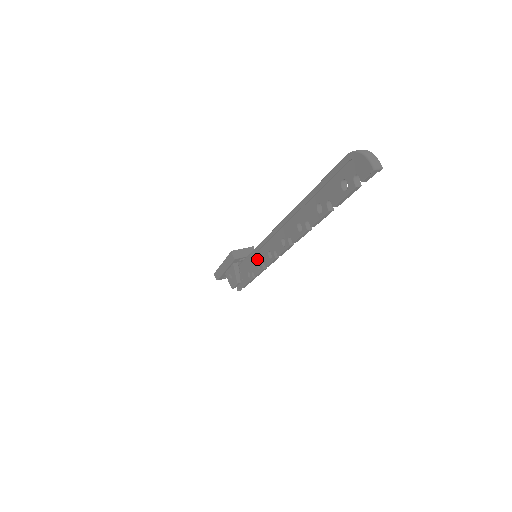
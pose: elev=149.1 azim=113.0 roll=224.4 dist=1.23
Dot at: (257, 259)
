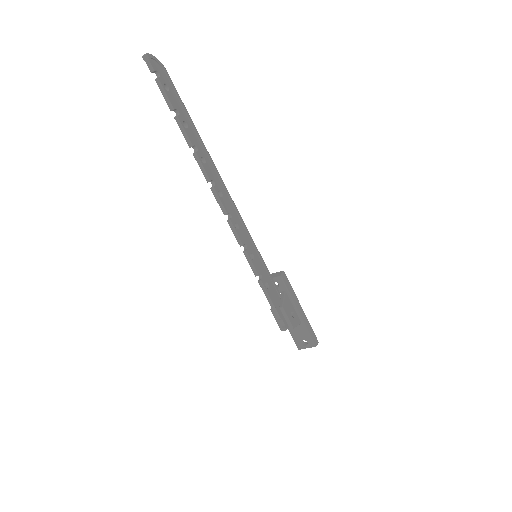
Dot at: occluded
